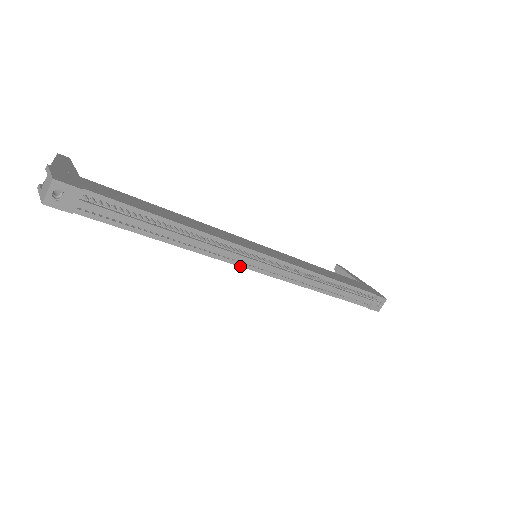
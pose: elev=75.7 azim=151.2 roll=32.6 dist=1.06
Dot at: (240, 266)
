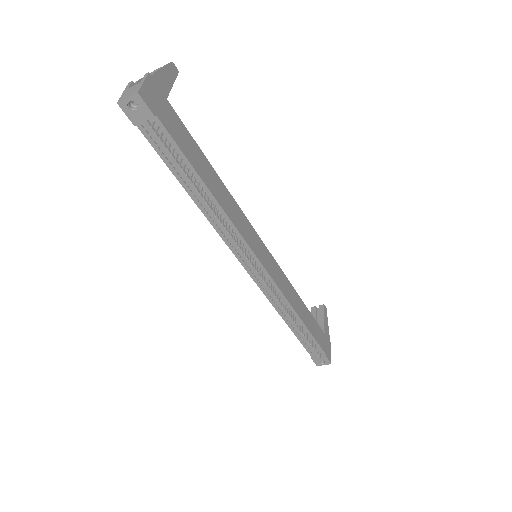
Dot at: (235, 255)
